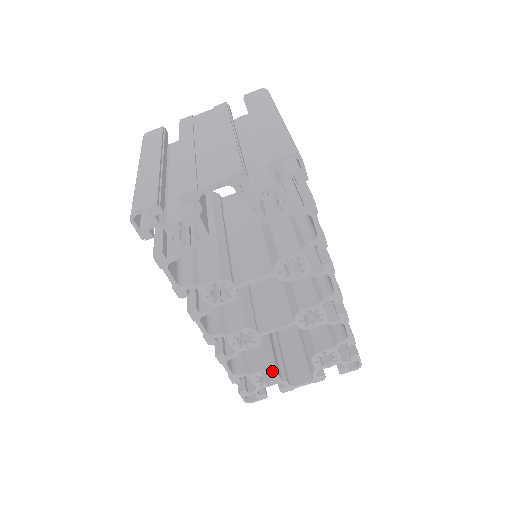
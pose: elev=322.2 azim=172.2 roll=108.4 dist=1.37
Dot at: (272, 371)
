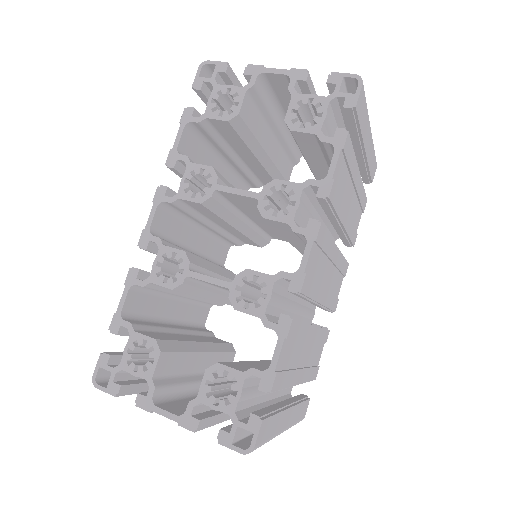
Dot at: (156, 348)
